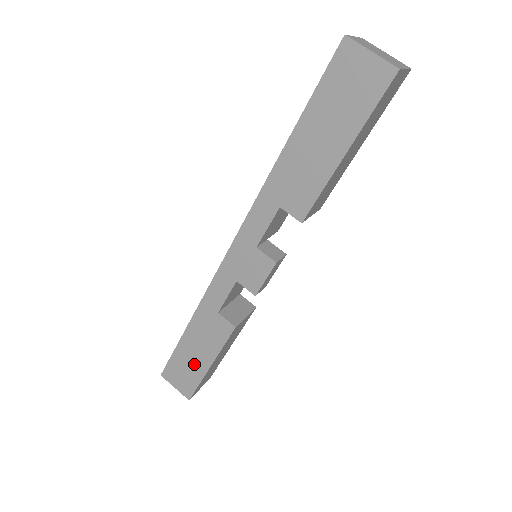
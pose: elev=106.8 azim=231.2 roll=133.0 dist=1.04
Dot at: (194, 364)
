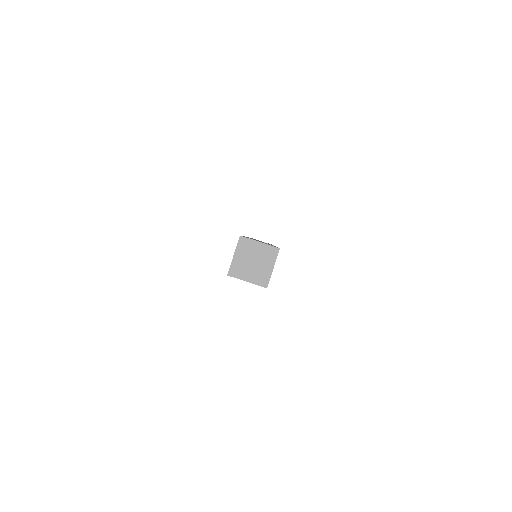
Dot at: occluded
